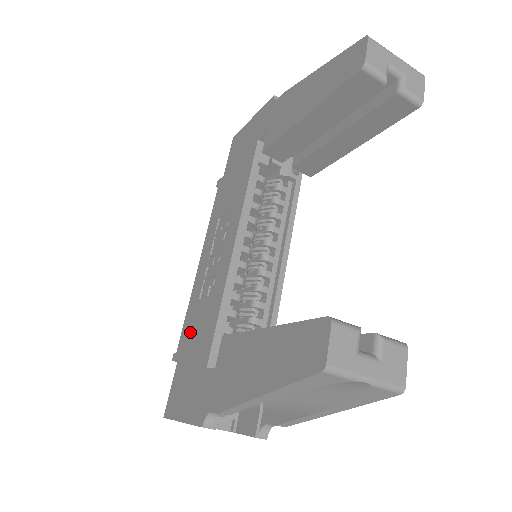
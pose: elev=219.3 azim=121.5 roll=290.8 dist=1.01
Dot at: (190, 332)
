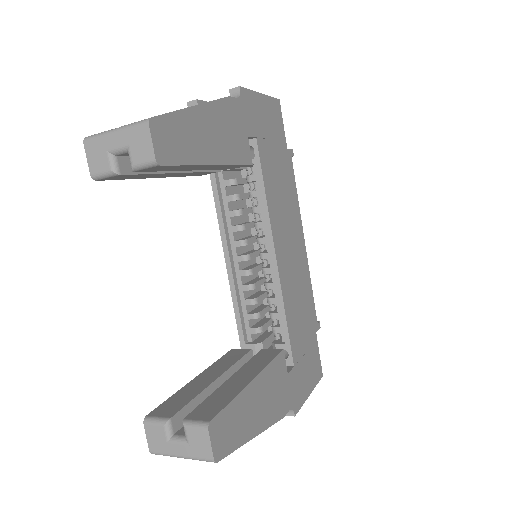
Dot at: occluded
